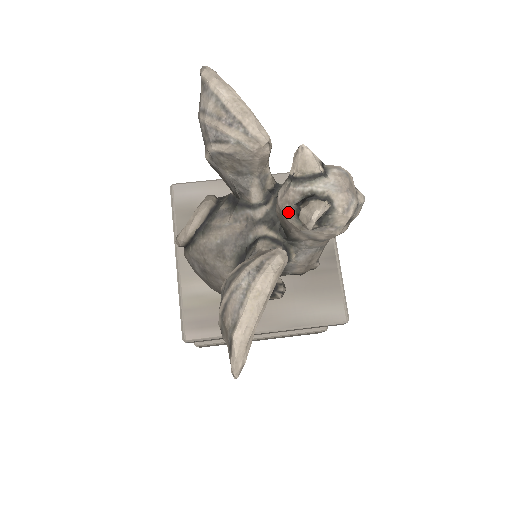
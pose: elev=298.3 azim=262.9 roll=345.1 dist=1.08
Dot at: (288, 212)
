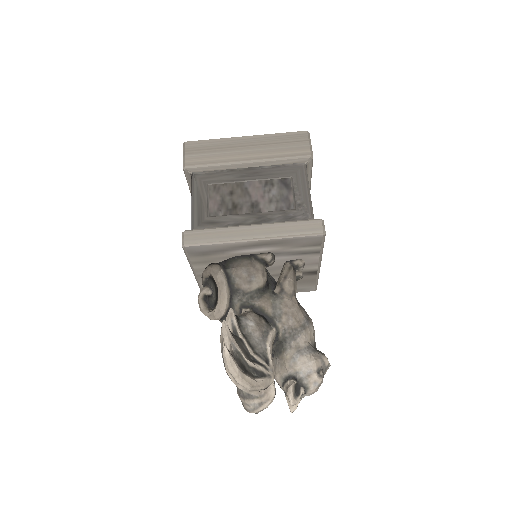
Dot at: occluded
